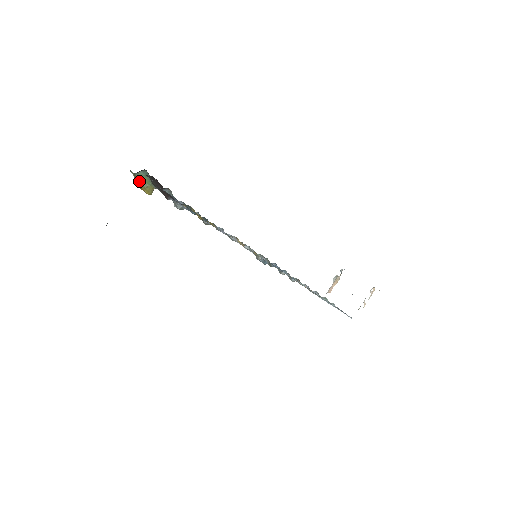
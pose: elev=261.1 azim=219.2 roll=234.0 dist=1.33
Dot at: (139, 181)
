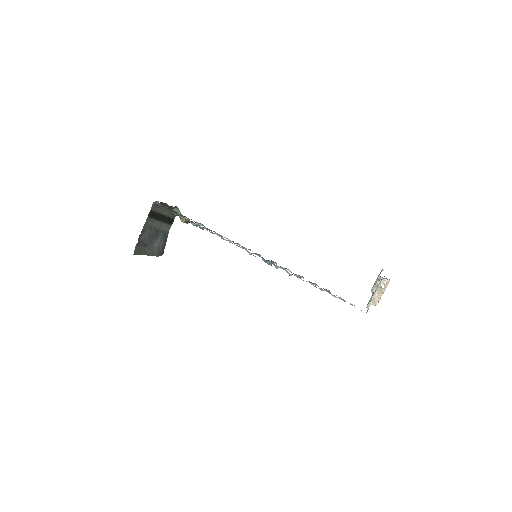
Dot at: (179, 216)
